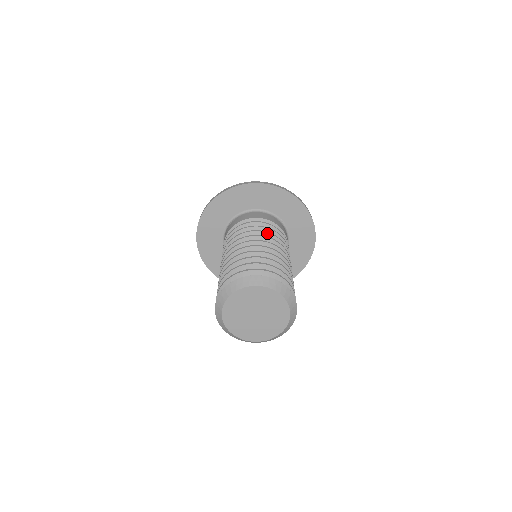
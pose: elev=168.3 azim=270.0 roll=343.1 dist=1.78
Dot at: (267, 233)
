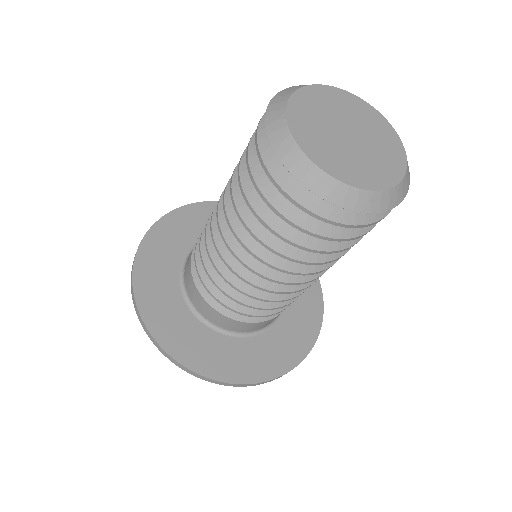
Dot at: occluded
